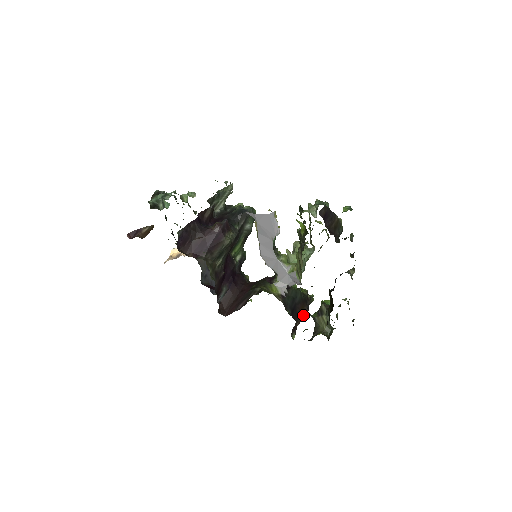
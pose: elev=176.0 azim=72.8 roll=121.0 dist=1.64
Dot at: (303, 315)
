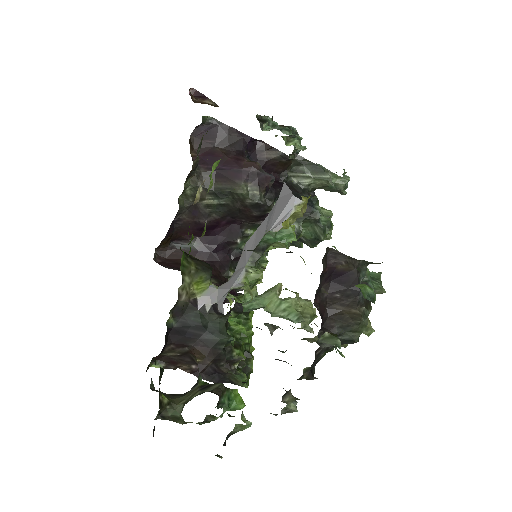
Dot at: (206, 374)
